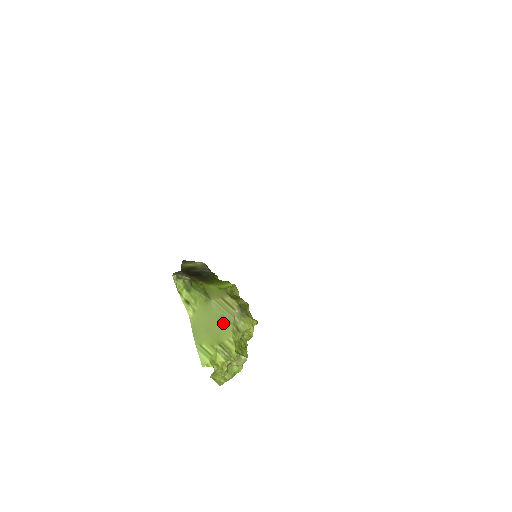
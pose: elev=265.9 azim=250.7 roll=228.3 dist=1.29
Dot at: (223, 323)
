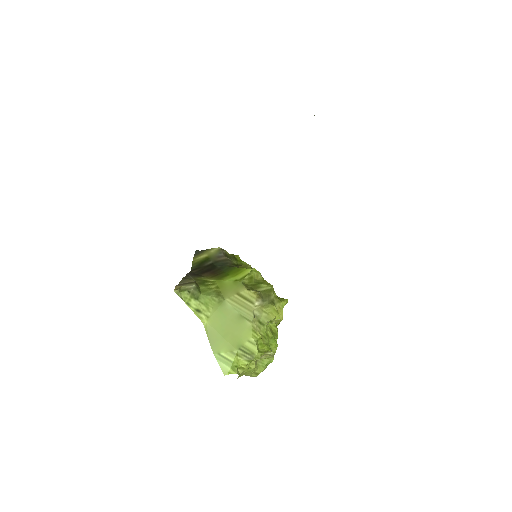
Dot at: (241, 323)
